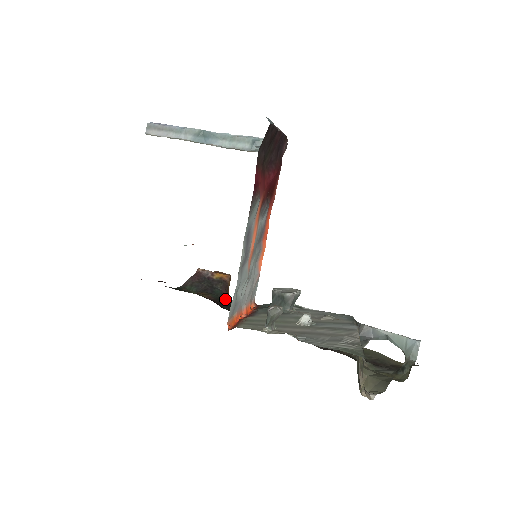
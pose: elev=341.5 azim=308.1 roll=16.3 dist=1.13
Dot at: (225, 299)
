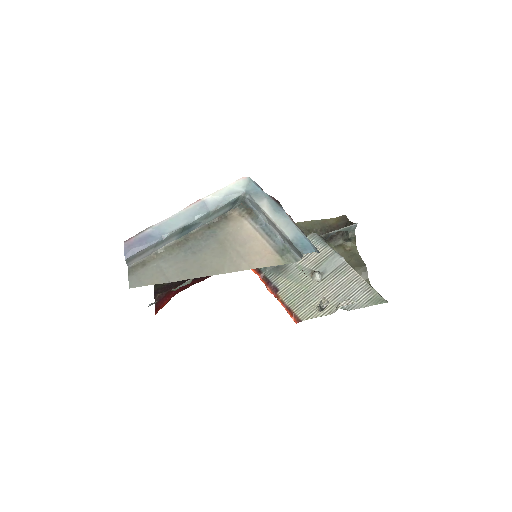
Dot at: occluded
